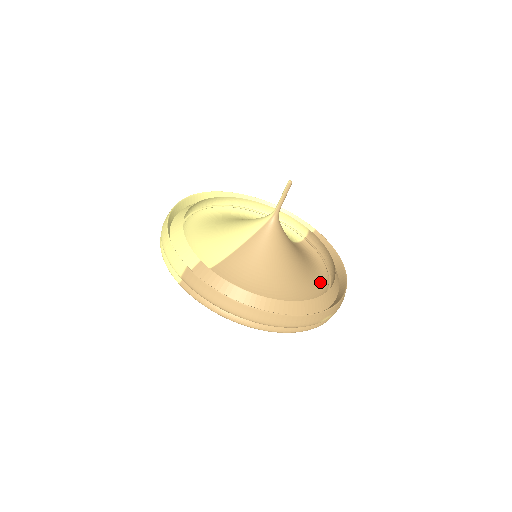
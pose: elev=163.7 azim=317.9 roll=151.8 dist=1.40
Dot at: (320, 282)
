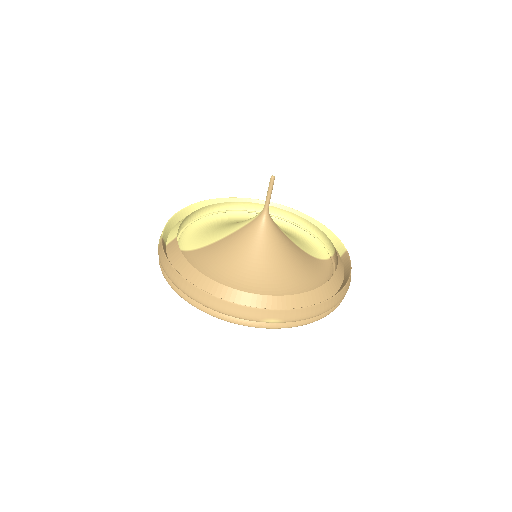
Dot at: occluded
